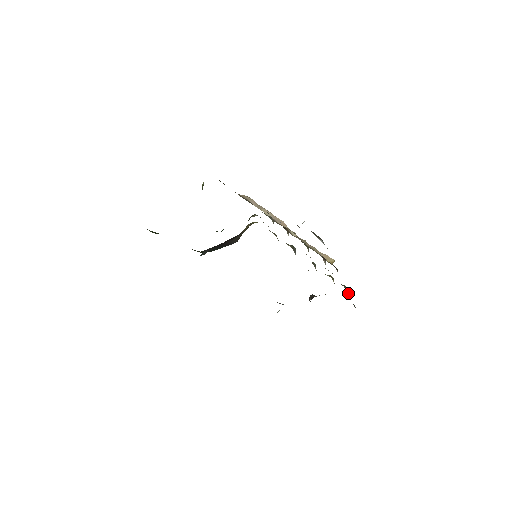
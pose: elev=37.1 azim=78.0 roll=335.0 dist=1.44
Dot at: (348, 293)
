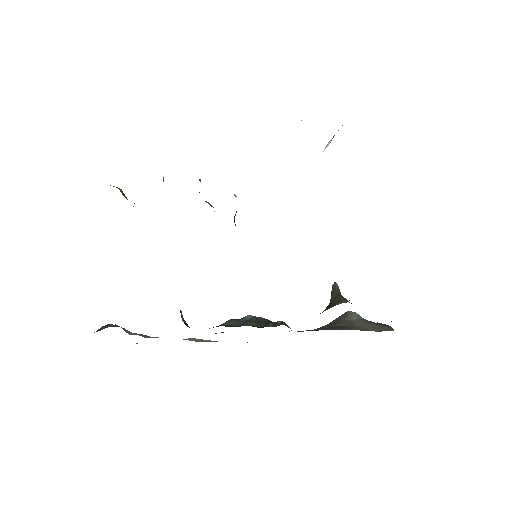
Dot at: occluded
